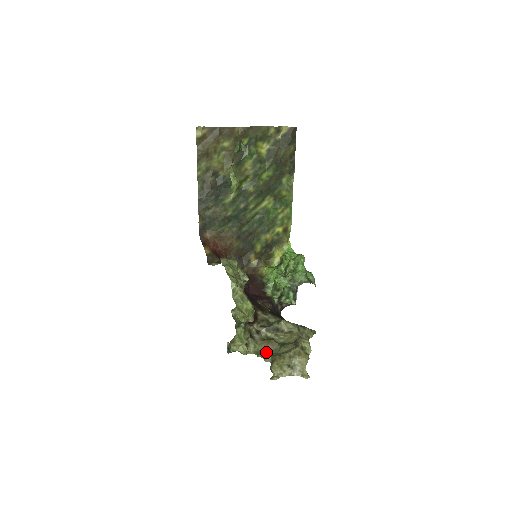
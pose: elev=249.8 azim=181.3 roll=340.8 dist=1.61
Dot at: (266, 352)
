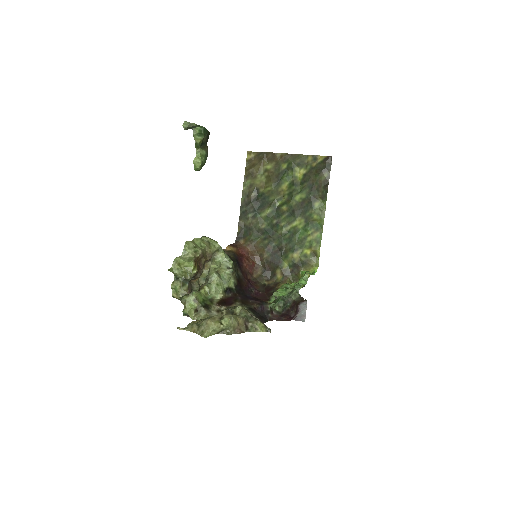
Dot at: occluded
